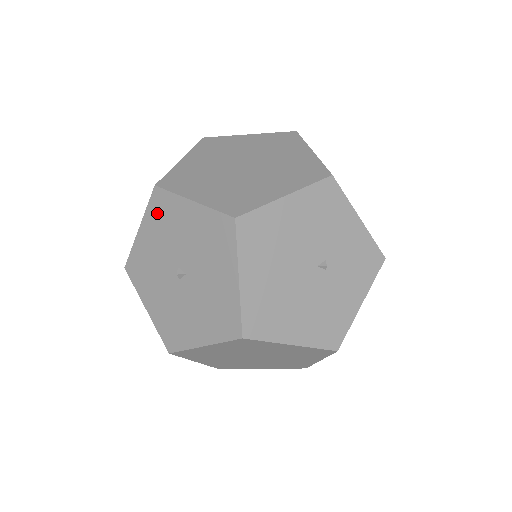
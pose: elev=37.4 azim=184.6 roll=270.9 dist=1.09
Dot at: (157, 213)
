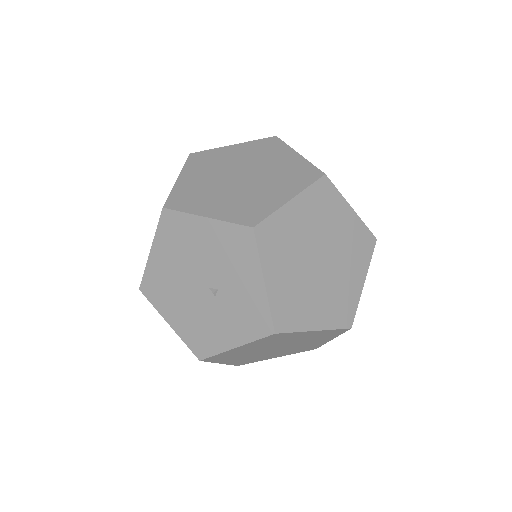
Dot at: occluded
